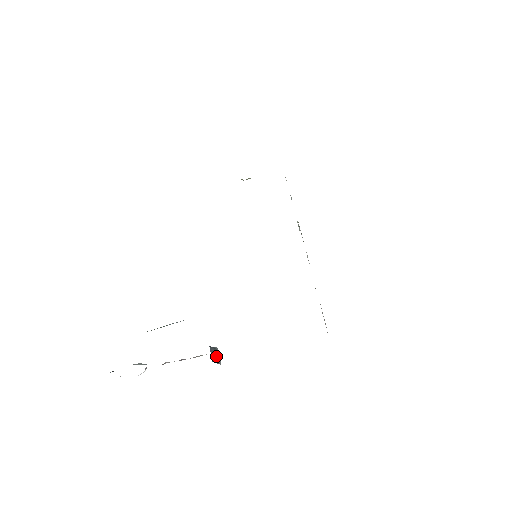
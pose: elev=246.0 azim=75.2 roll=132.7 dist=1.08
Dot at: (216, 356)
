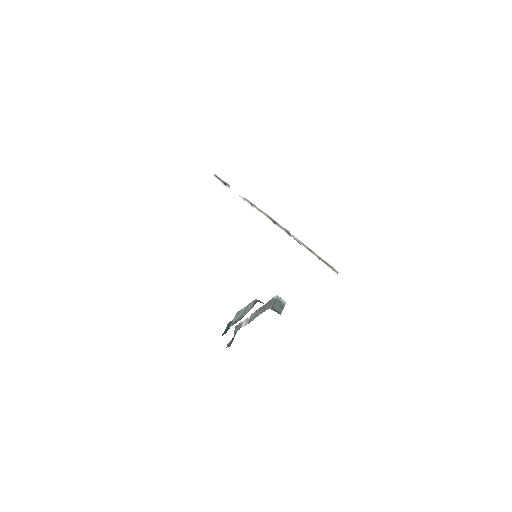
Dot at: (280, 304)
